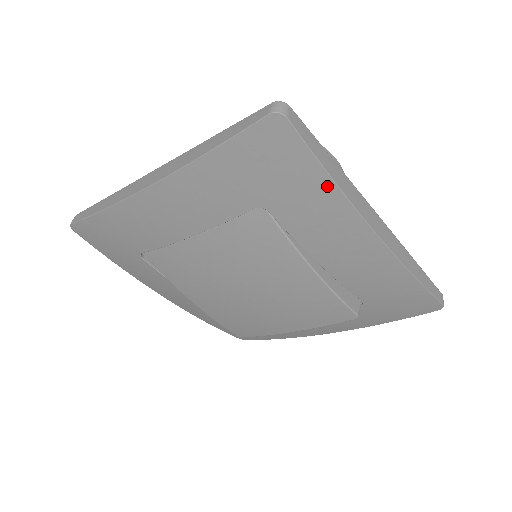
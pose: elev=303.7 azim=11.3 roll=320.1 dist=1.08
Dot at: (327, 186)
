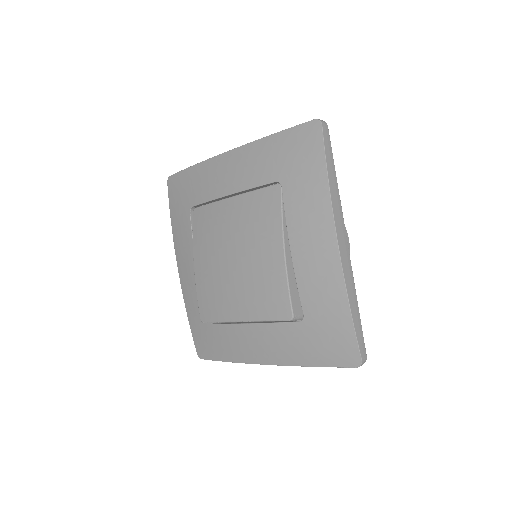
Dot at: (323, 180)
